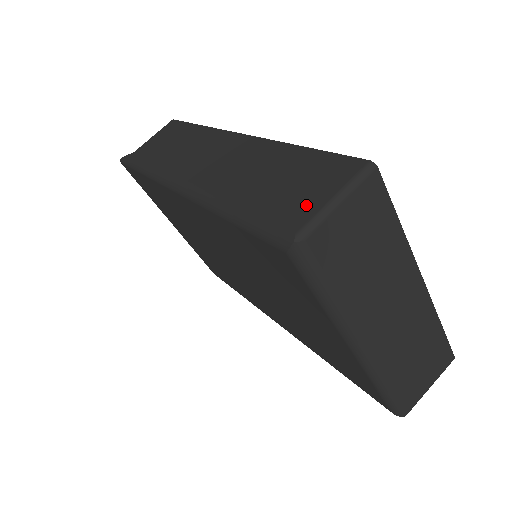
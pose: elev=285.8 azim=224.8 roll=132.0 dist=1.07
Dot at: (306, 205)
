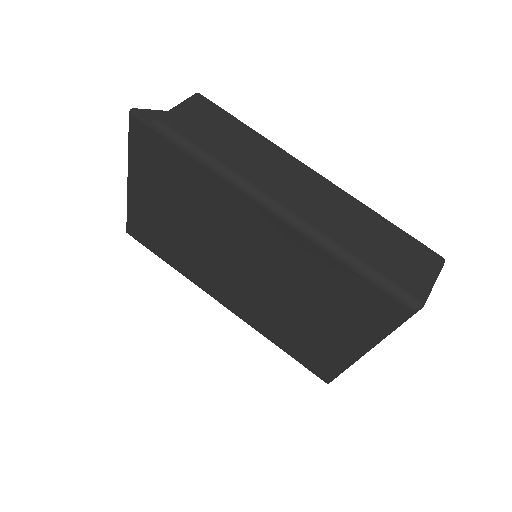
Dot at: (418, 279)
